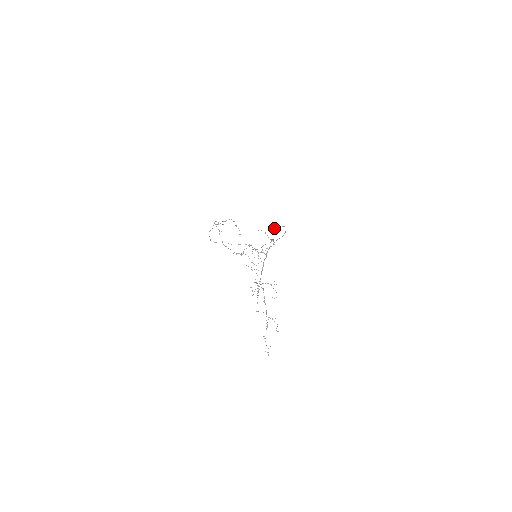
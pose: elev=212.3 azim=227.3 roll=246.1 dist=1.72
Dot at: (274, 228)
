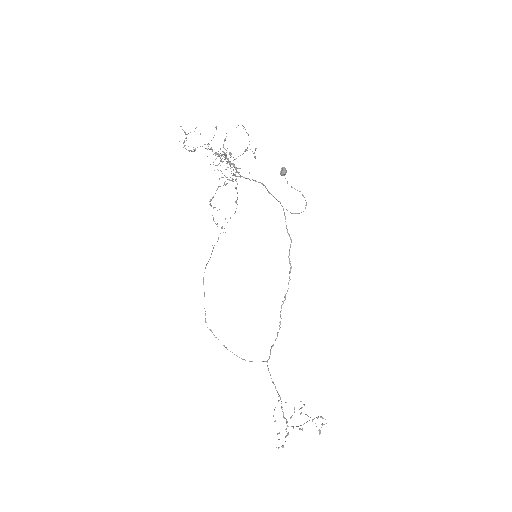
Dot at: (282, 167)
